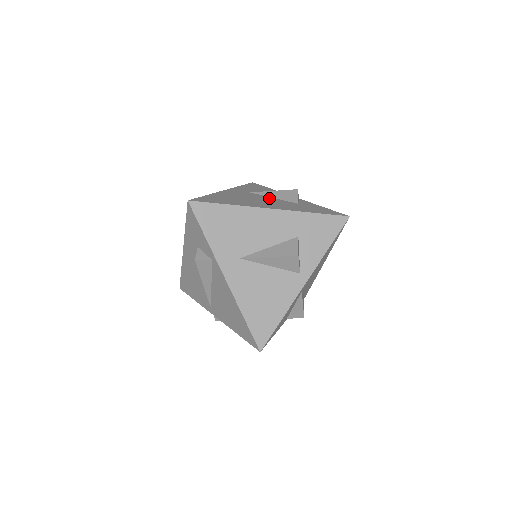
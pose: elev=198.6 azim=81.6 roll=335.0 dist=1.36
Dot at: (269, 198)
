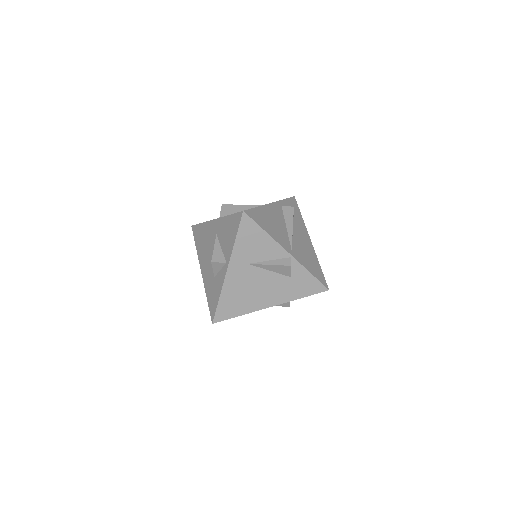
Dot at: (266, 275)
